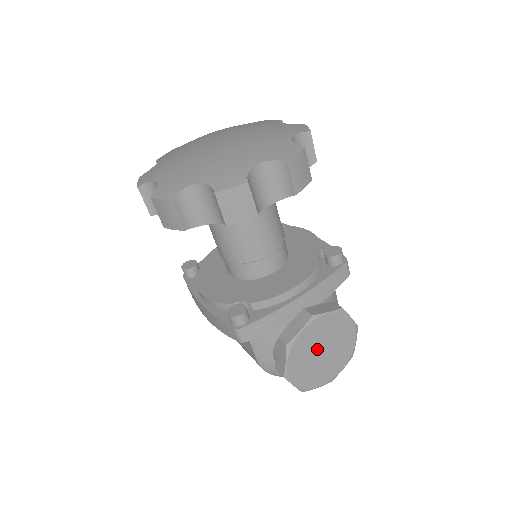
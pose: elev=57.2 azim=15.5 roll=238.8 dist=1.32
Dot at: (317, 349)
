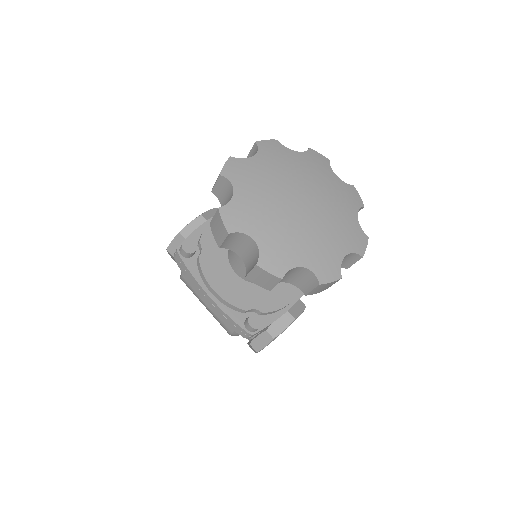
Dot at: occluded
